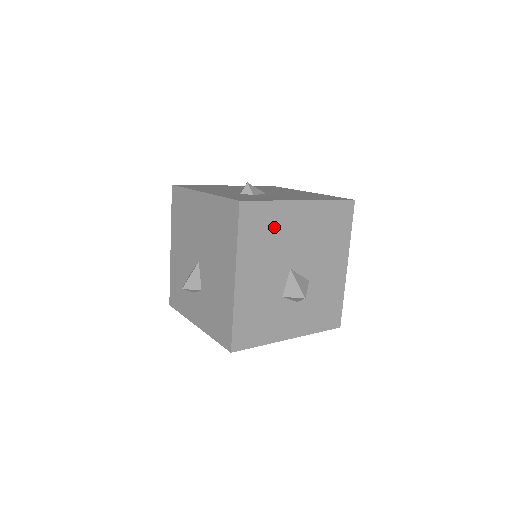
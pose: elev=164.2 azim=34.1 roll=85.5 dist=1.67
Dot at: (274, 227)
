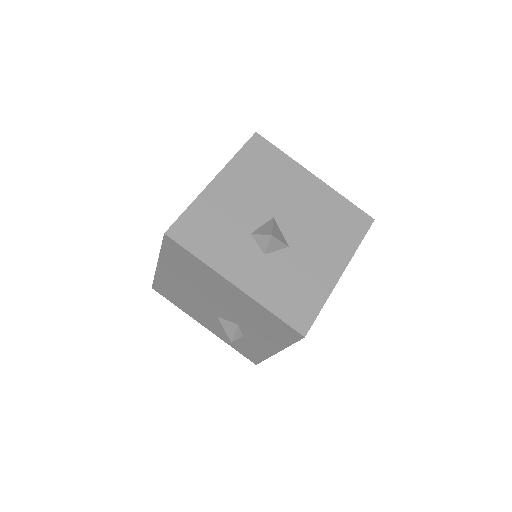
Dot at: (276, 172)
